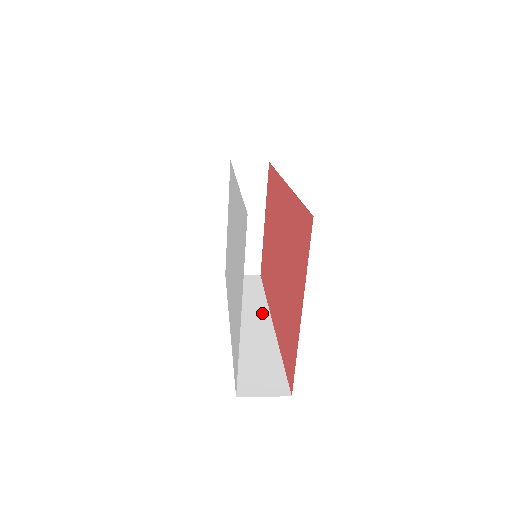
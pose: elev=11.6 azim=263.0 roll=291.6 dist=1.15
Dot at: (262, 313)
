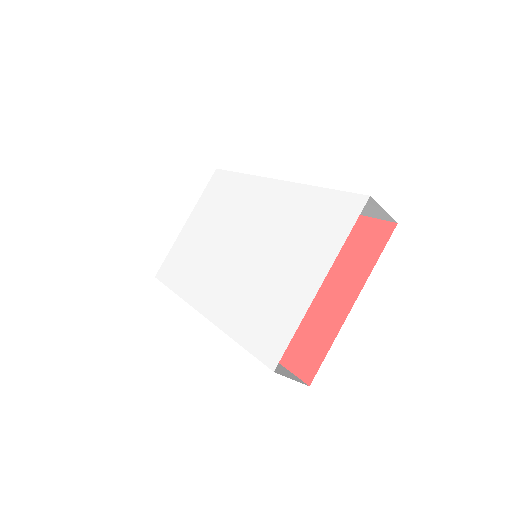
Dot at: occluded
